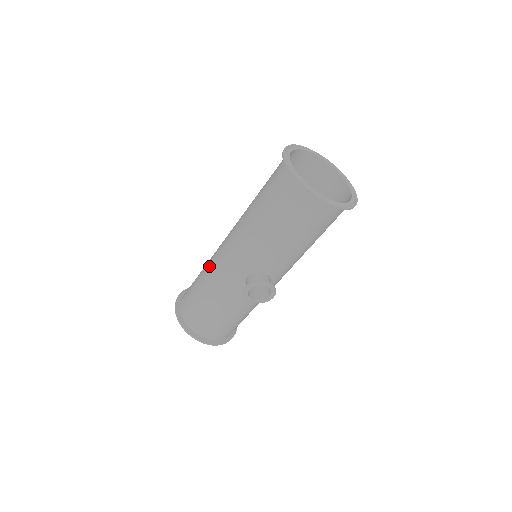
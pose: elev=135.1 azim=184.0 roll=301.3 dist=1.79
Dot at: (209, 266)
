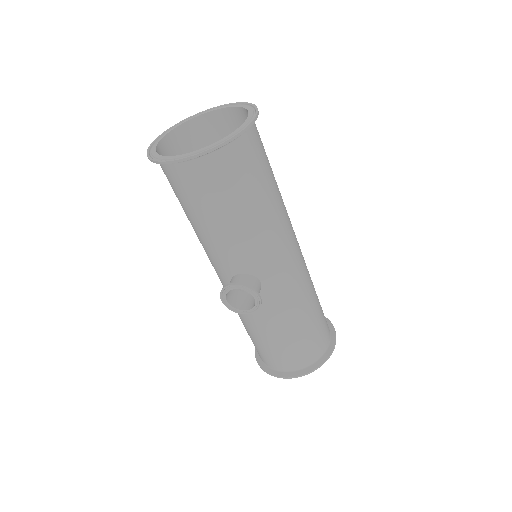
Dot at: occluded
